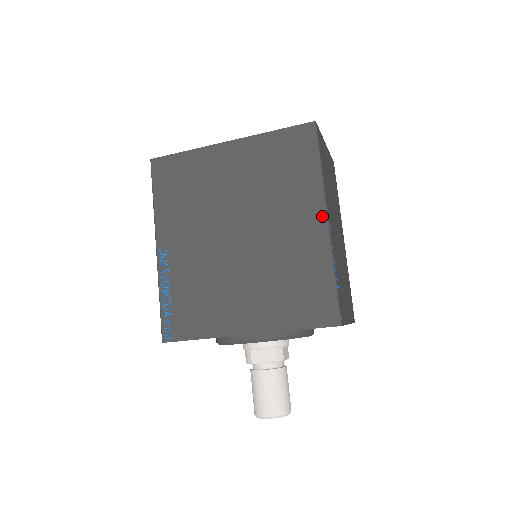
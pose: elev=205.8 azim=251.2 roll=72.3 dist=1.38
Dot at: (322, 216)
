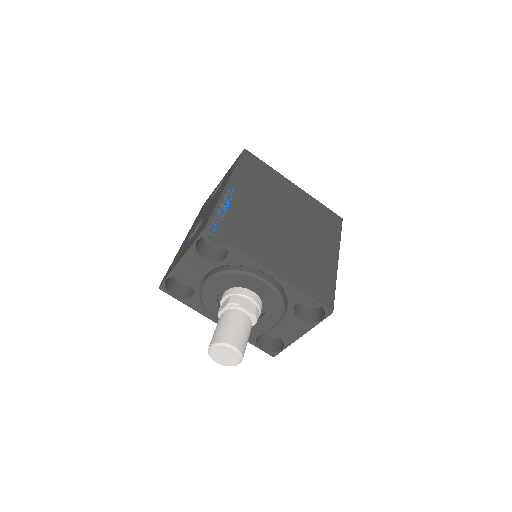
Dot at: (337, 256)
